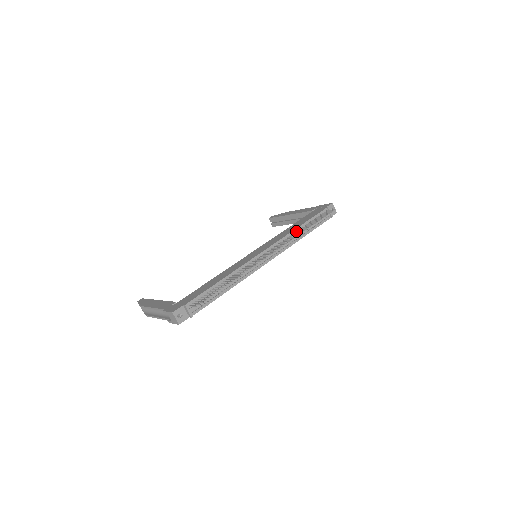
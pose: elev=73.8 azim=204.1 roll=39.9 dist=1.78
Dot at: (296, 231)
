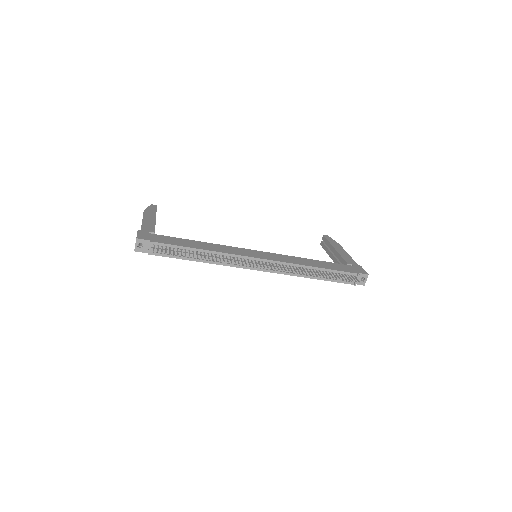
Dot at: (306, 268)
